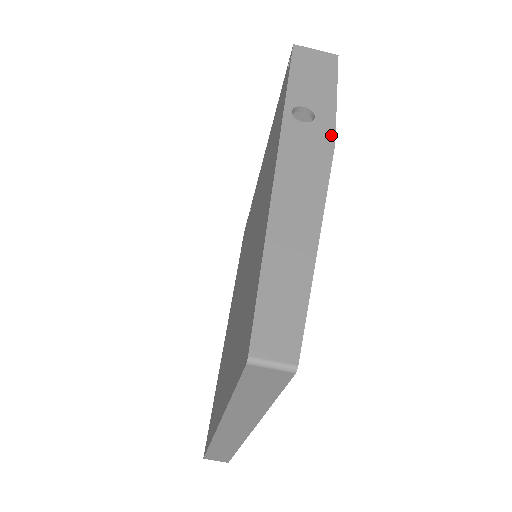
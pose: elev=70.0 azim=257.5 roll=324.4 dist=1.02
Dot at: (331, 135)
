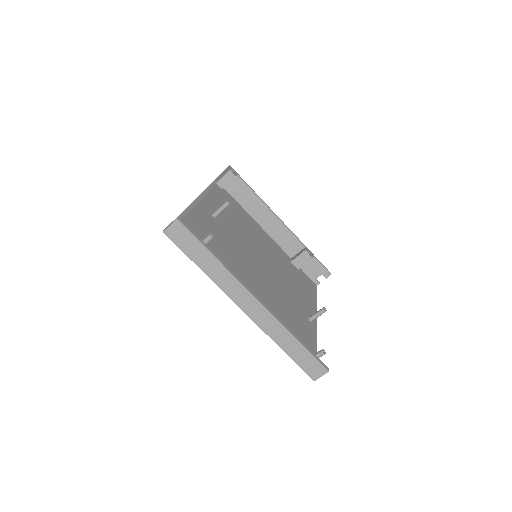
Dot at: occluded
